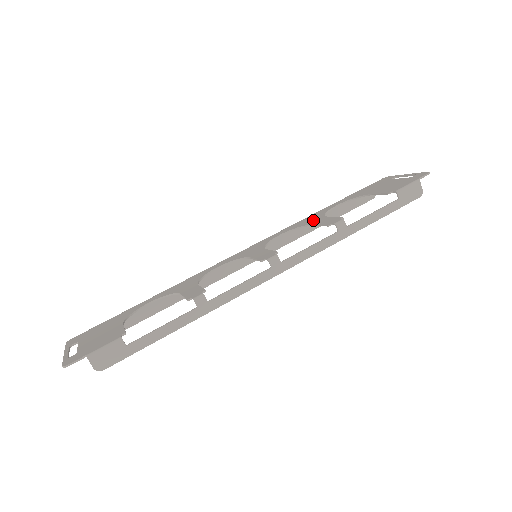
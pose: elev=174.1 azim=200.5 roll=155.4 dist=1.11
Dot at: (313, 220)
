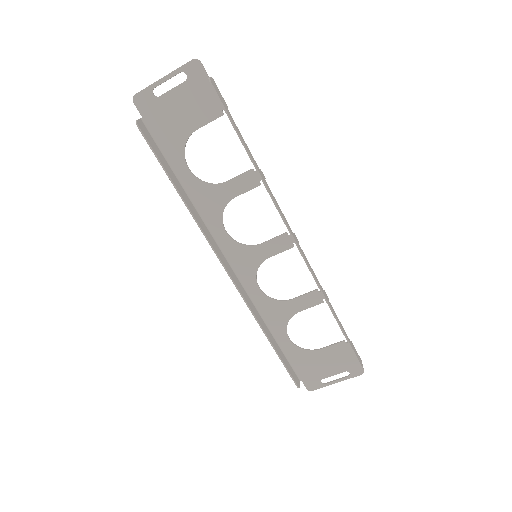
Dot at: (284, 308)
